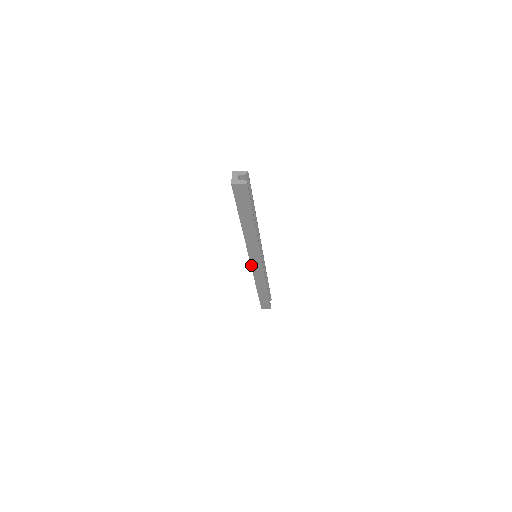
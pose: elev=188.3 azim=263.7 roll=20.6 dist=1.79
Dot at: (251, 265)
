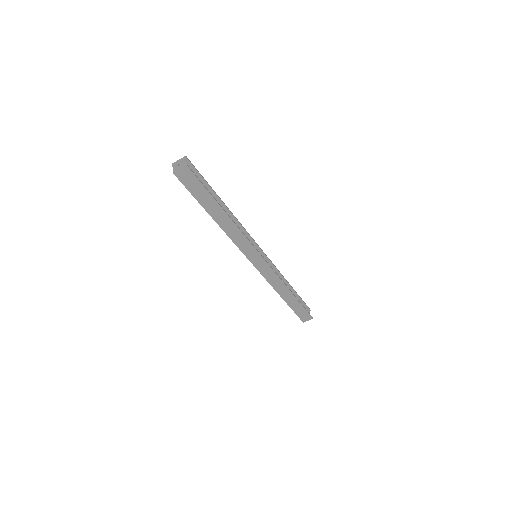
Dot at: (256, 268)
